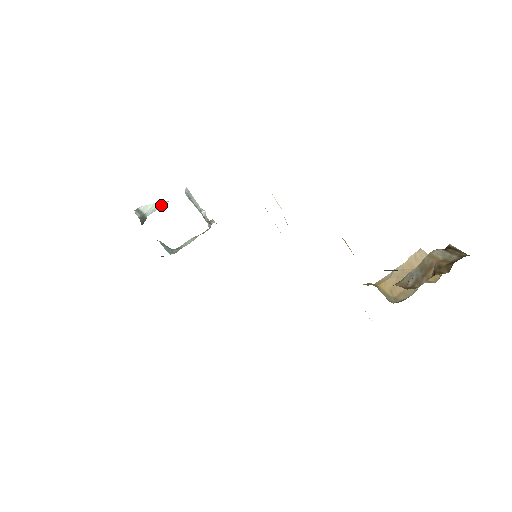
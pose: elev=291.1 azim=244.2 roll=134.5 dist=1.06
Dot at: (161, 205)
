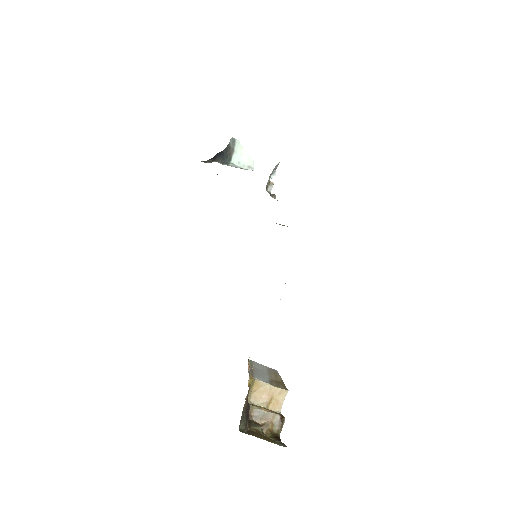
Dot at: (248, 165)
